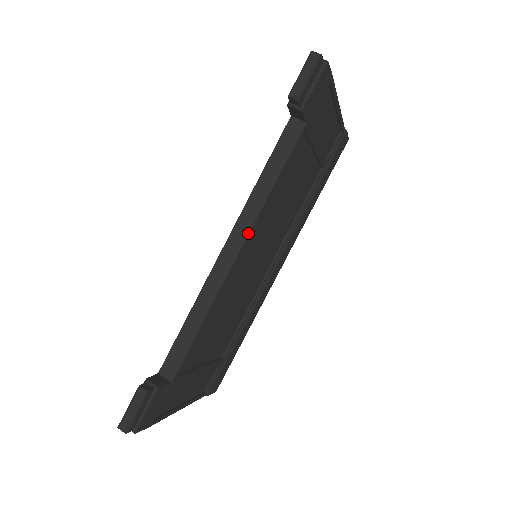
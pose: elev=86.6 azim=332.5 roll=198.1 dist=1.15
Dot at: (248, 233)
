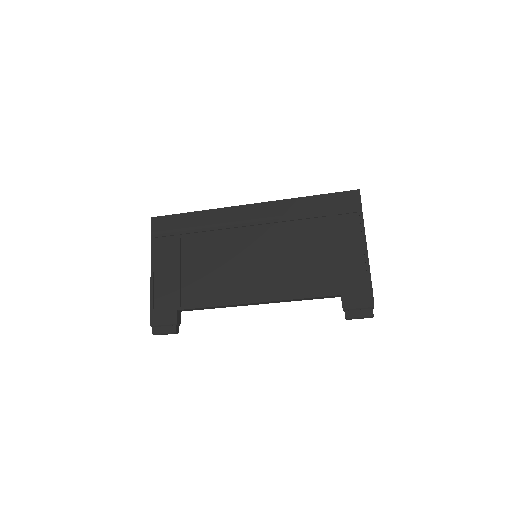
Dot at: occluded
